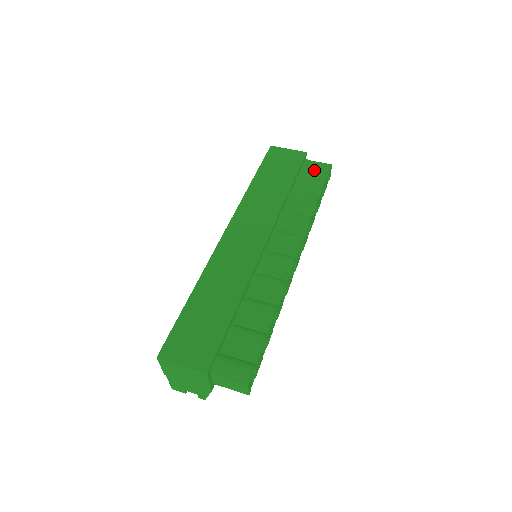
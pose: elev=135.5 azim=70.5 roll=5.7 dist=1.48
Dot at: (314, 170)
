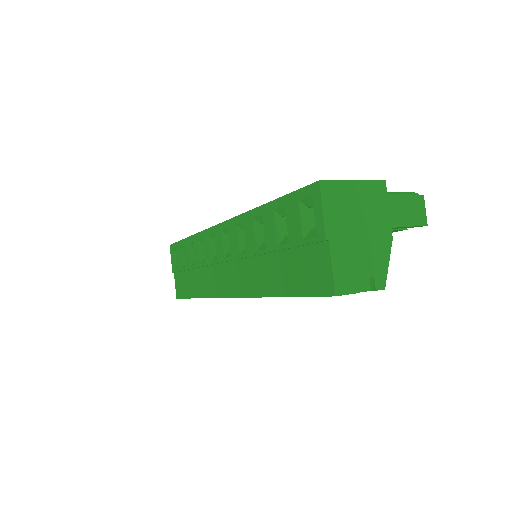
Dot at: occluded
